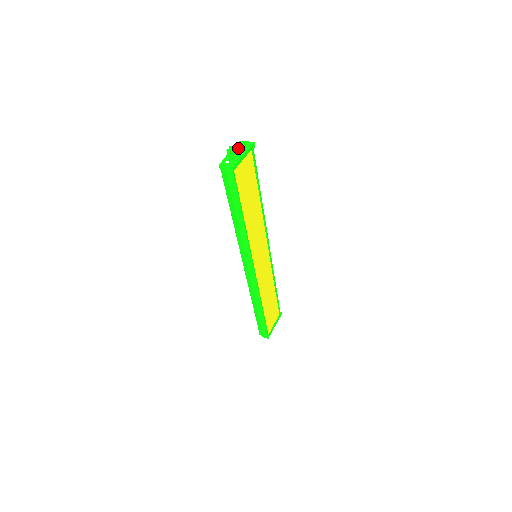
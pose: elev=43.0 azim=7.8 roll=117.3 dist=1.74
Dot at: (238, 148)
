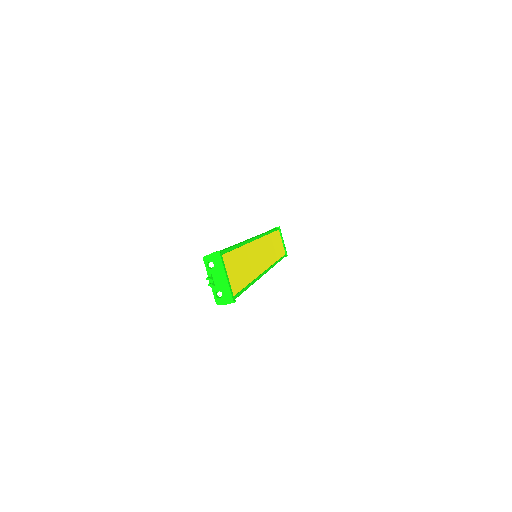
Dot at: (212, 270)
